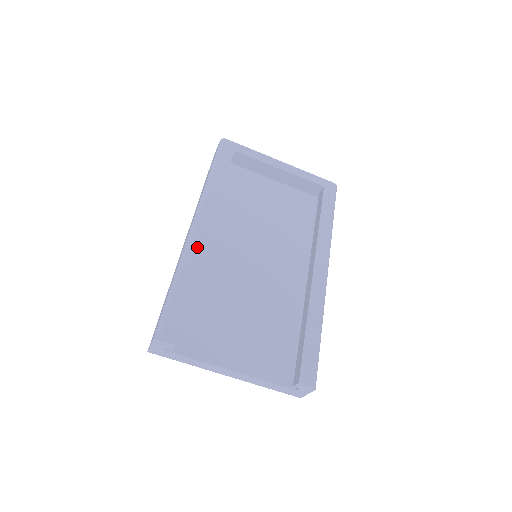
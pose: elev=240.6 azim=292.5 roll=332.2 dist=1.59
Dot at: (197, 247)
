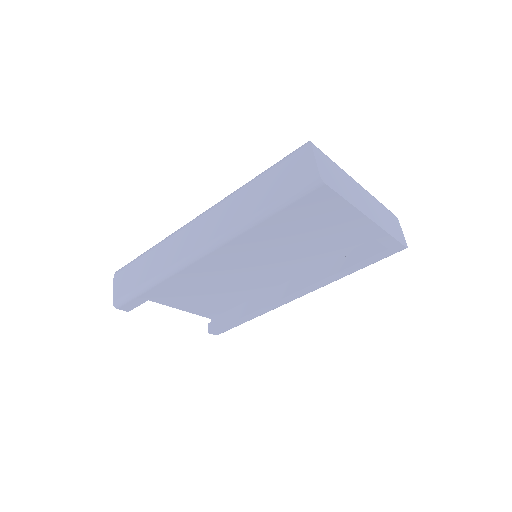
Dot at: (188, 272)
